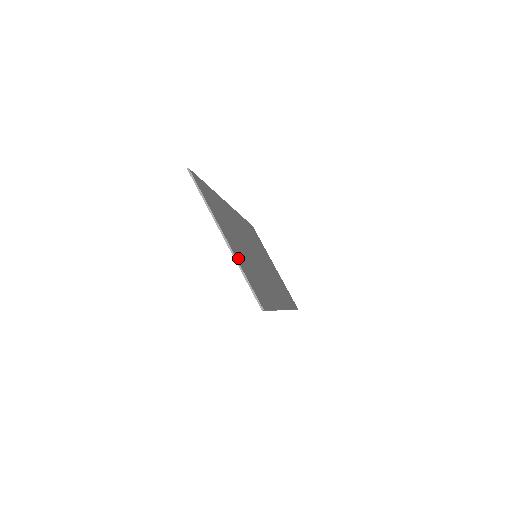
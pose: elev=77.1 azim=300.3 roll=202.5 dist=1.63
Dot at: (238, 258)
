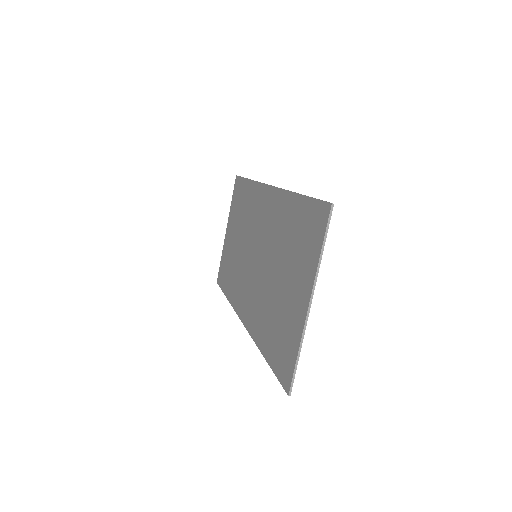
Dot at: (300, 326)
